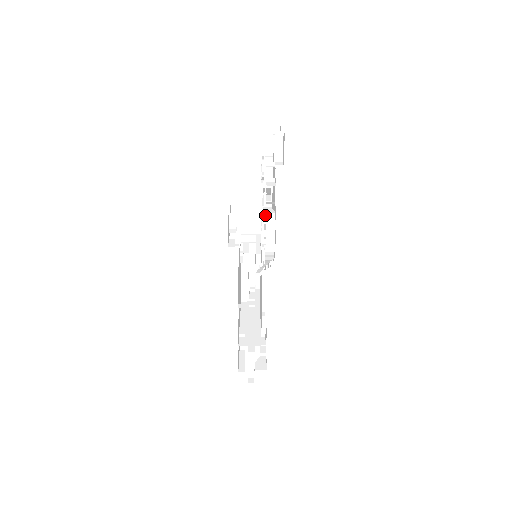
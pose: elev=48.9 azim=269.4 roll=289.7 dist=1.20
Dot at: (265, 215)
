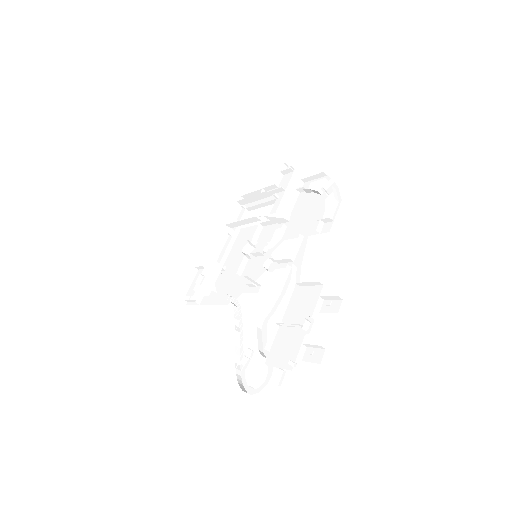
Dot at: (265, 348)
